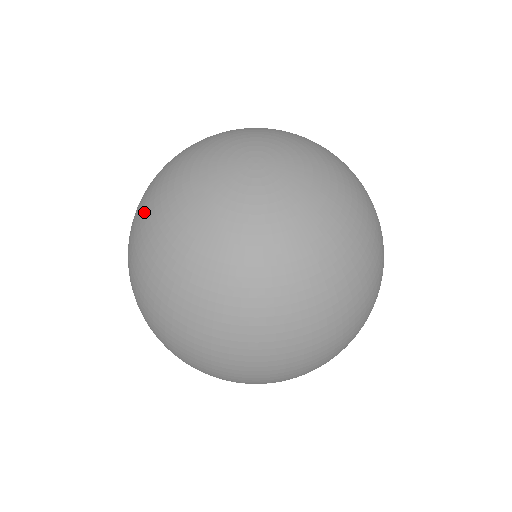
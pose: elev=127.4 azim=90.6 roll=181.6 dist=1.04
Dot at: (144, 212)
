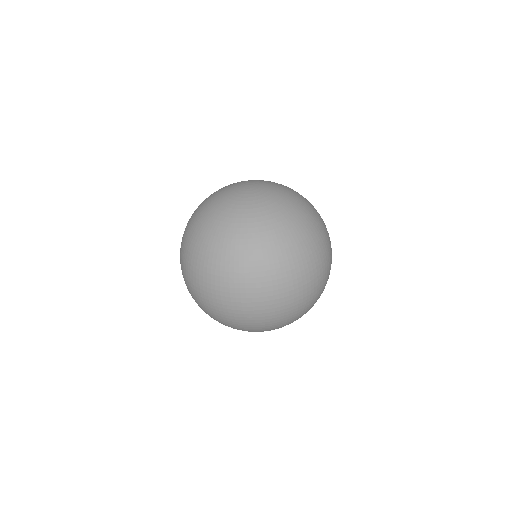
Dot at: (194, 230)
